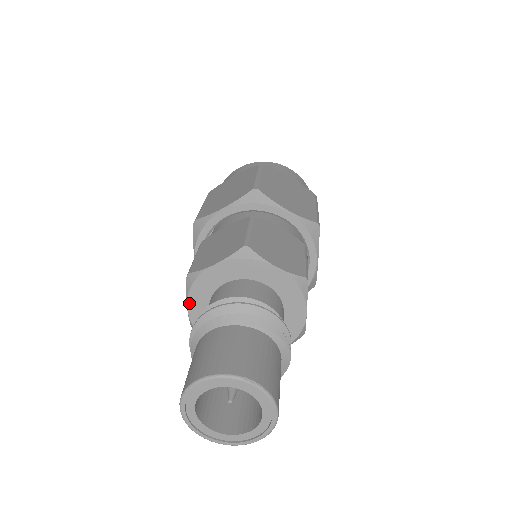
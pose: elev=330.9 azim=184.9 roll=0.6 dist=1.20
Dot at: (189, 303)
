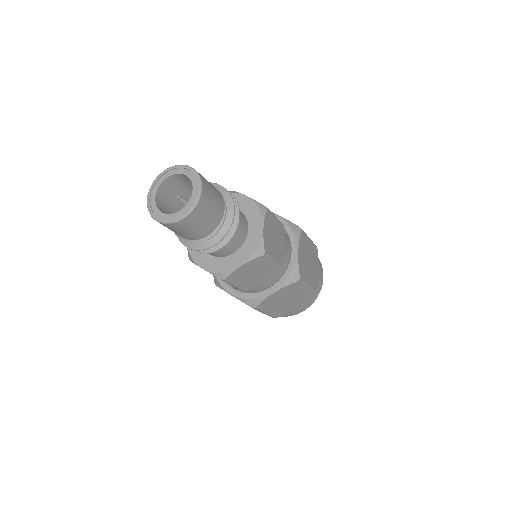
Dot at: (200, 265)
